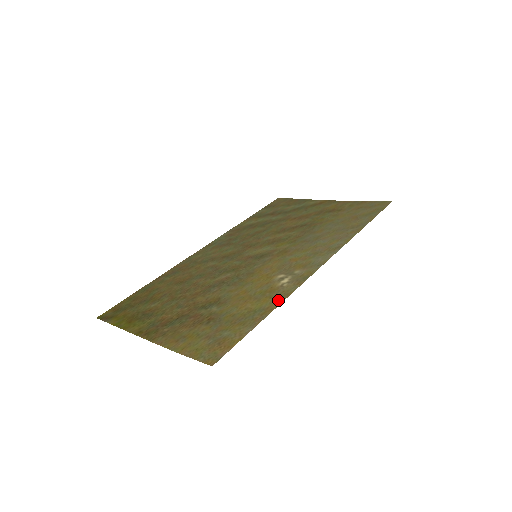
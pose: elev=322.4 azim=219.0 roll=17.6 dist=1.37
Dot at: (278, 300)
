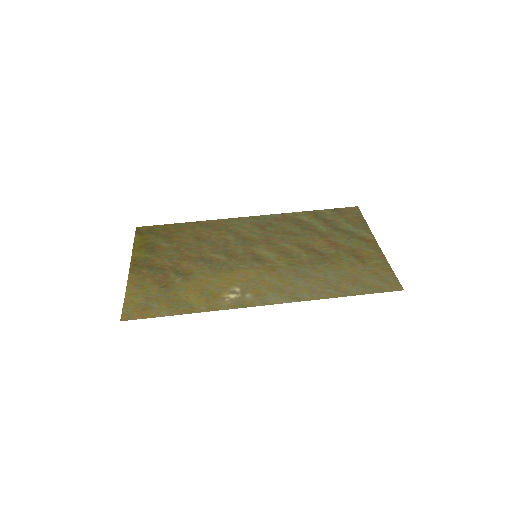
Dot at: (205, 308)
